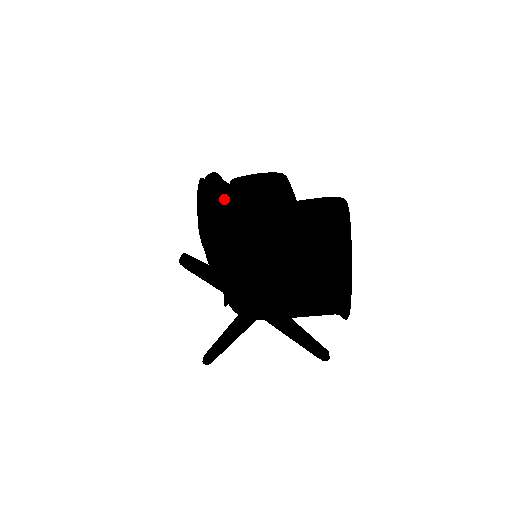
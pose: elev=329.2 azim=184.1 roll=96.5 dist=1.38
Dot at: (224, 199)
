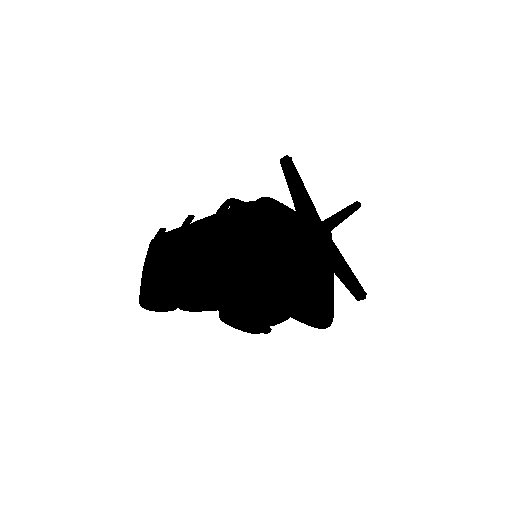
Dot at: (235, 206)
